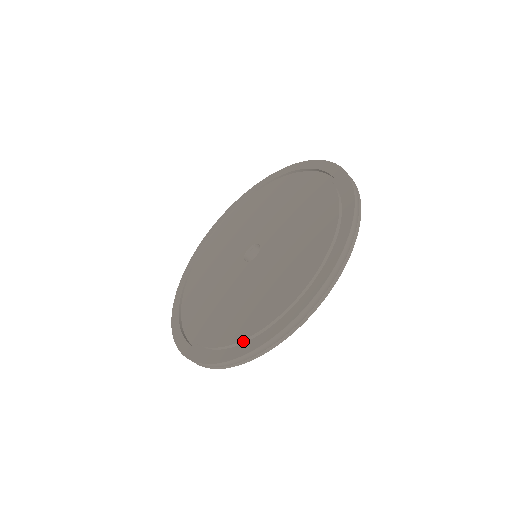
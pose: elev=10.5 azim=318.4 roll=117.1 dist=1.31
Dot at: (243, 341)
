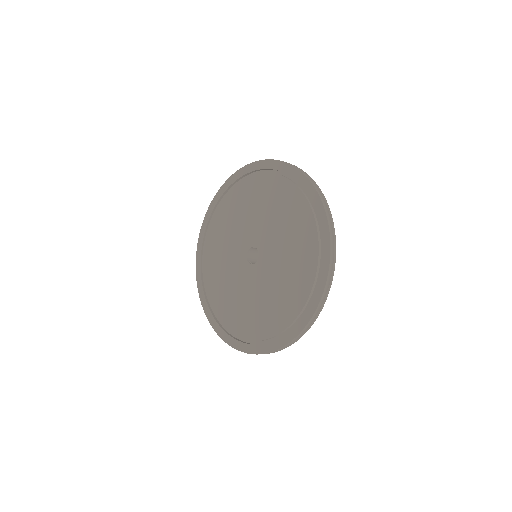
Dot at: (313, 288)
